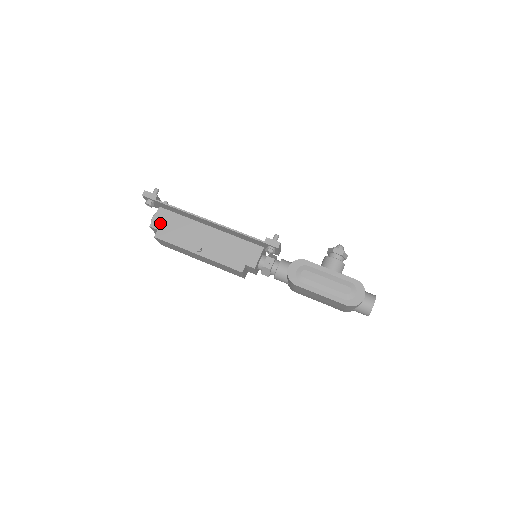
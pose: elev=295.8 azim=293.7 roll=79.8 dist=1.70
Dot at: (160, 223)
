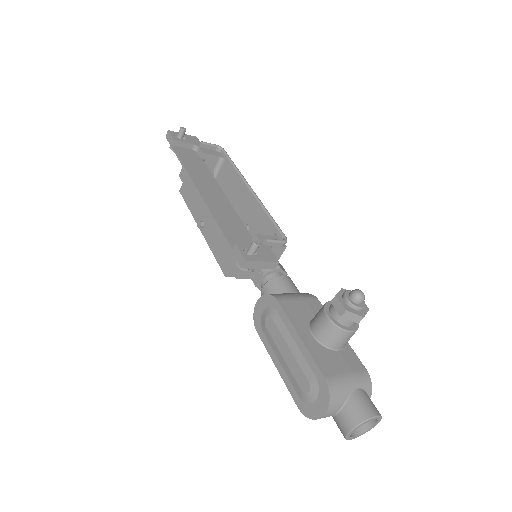
Dot at: (185, 174)
